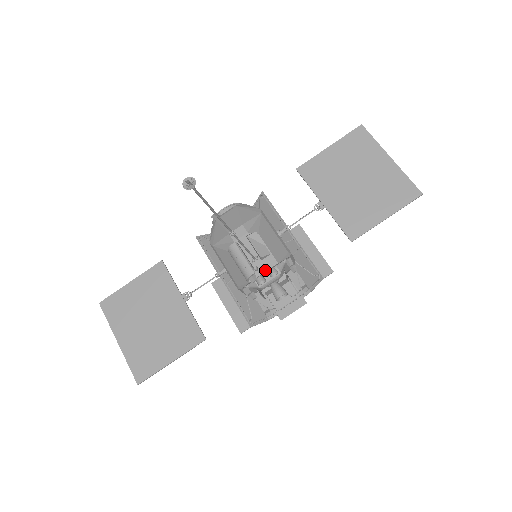
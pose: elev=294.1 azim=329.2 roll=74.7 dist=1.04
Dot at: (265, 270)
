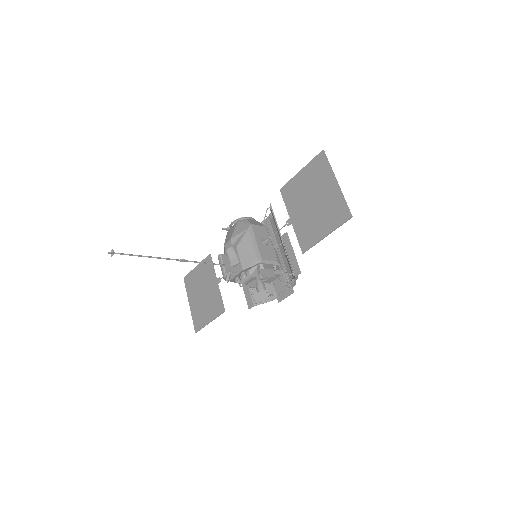
Dot at: (236, 274)
